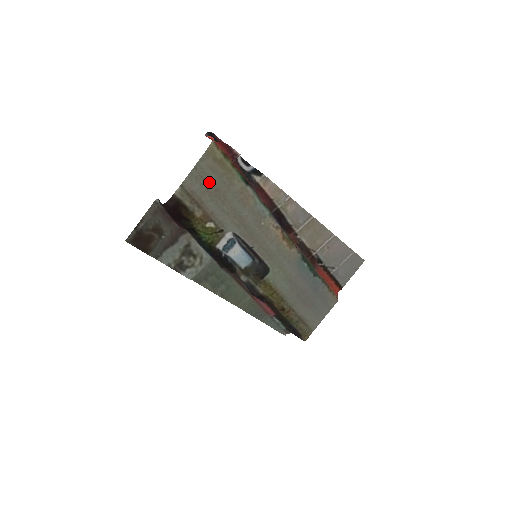
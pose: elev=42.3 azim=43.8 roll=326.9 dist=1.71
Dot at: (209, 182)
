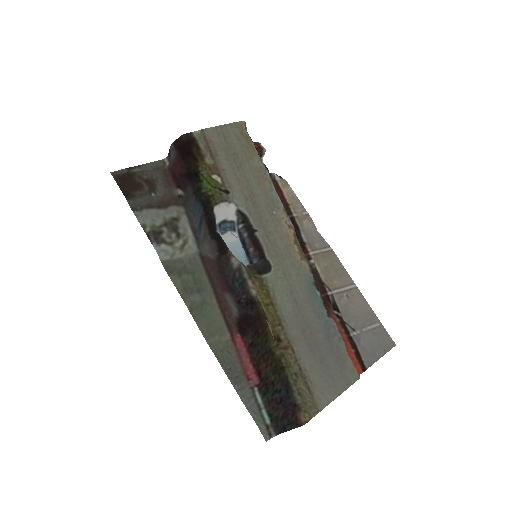
Dot at: (230, 145)
